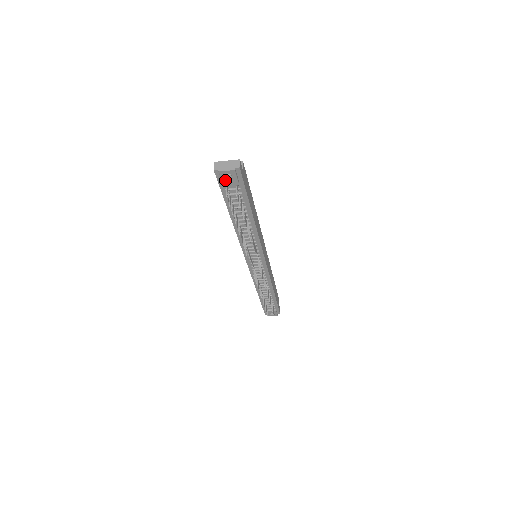
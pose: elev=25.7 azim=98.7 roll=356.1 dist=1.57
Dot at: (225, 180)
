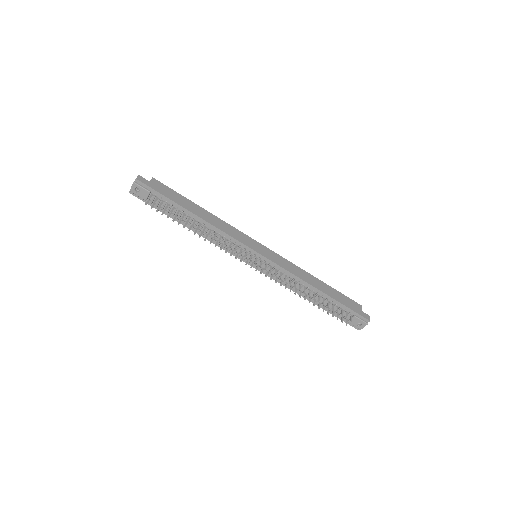
Dot at: (140, 195)
